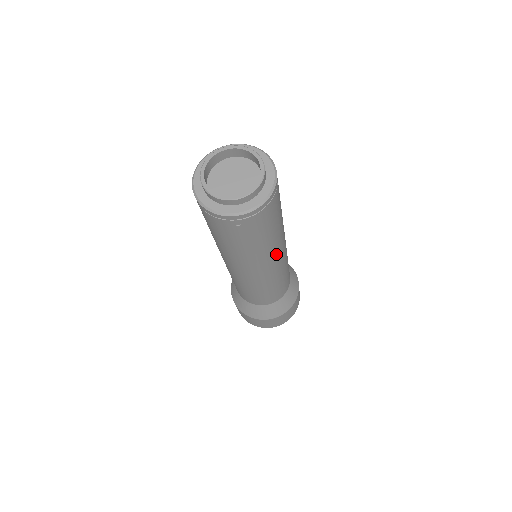
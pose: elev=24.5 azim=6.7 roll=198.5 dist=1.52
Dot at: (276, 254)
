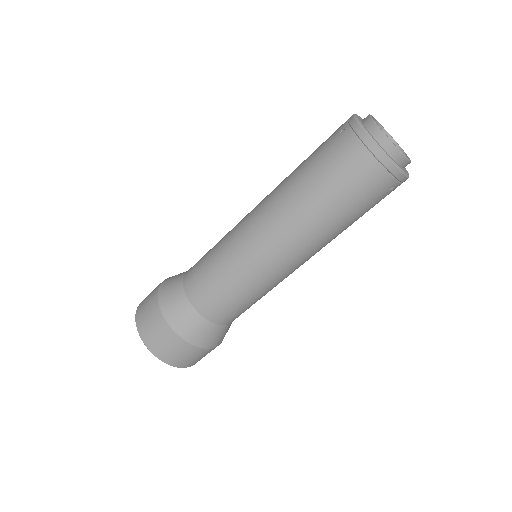
Dot at: occluded
